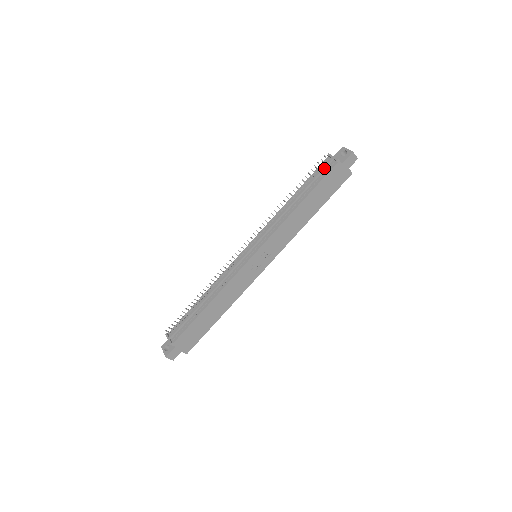
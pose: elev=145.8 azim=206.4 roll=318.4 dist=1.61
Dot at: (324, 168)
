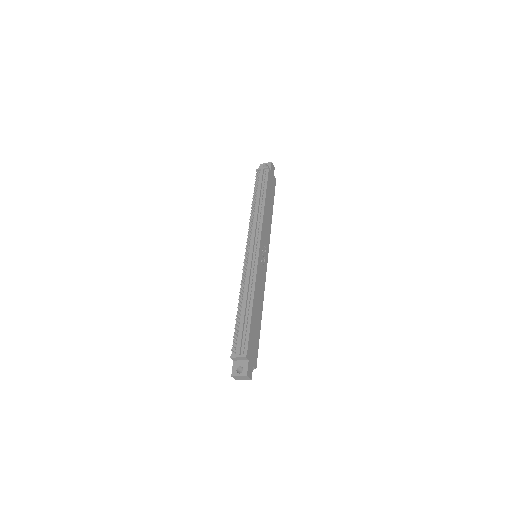
Dot at: (262, 176)
